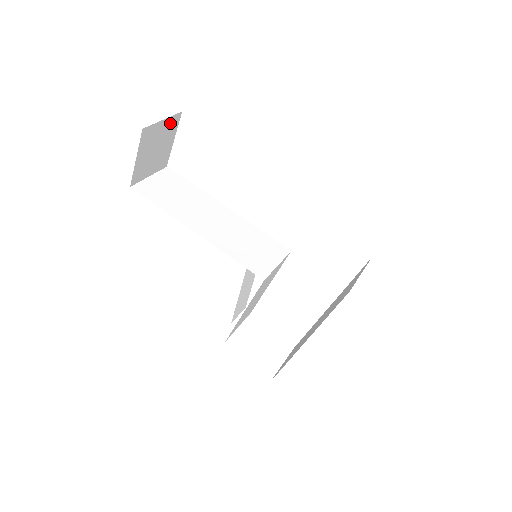
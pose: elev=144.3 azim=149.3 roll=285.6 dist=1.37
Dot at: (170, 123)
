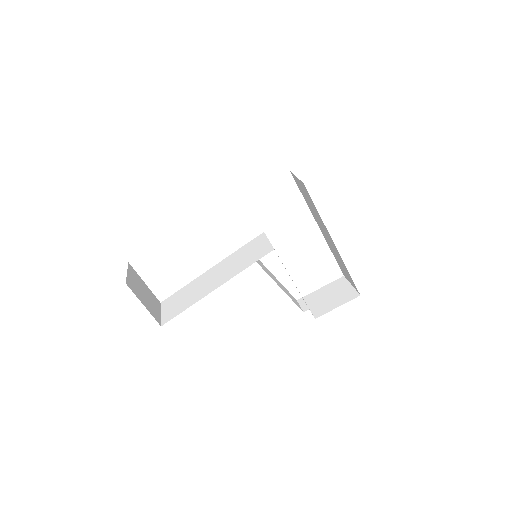
Dot at: (132, 273)
